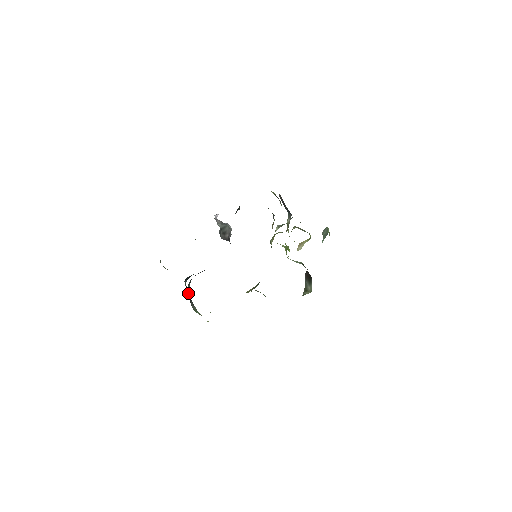
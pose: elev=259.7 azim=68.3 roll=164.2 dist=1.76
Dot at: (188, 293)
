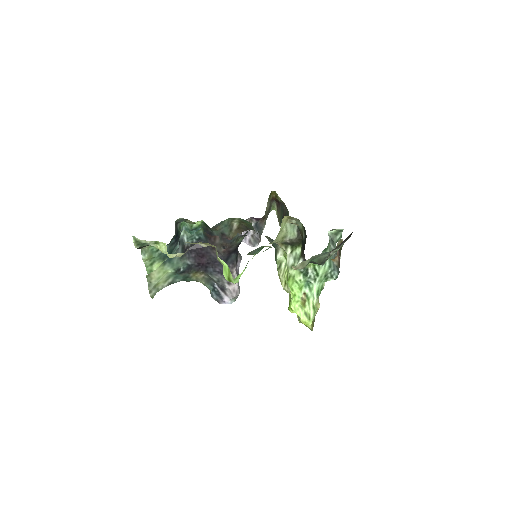
Dot at: (178, 230)
